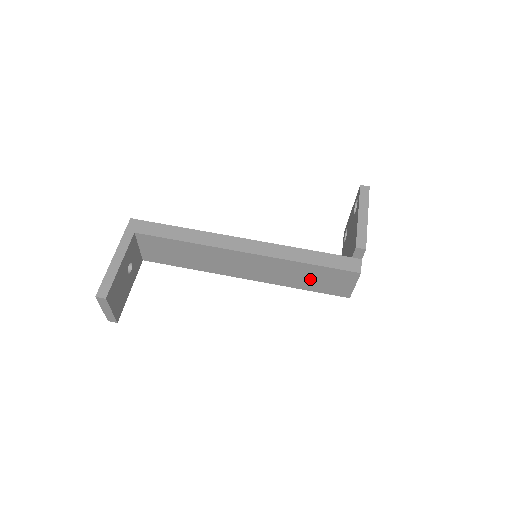
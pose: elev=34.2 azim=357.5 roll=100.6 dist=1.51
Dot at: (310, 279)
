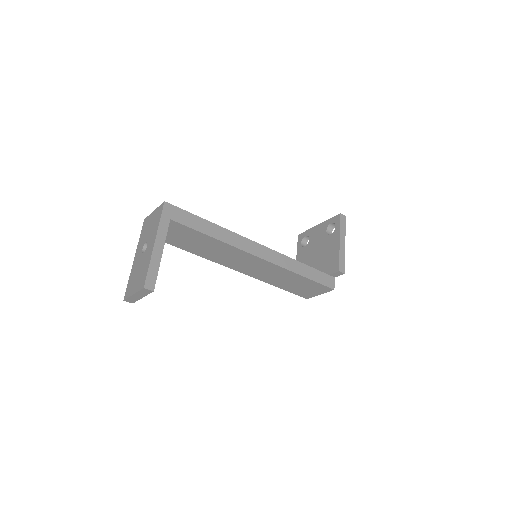
Dot at: (292, 284)
